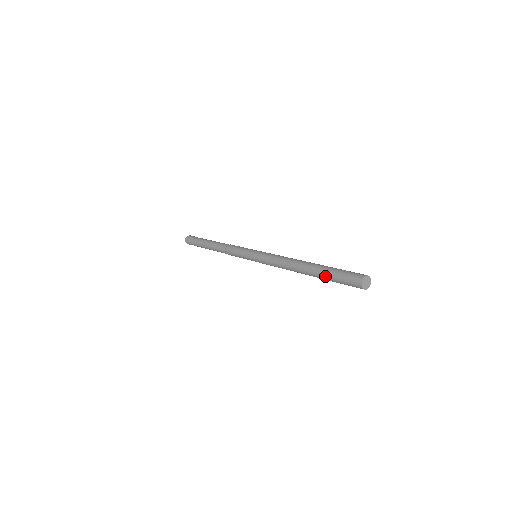
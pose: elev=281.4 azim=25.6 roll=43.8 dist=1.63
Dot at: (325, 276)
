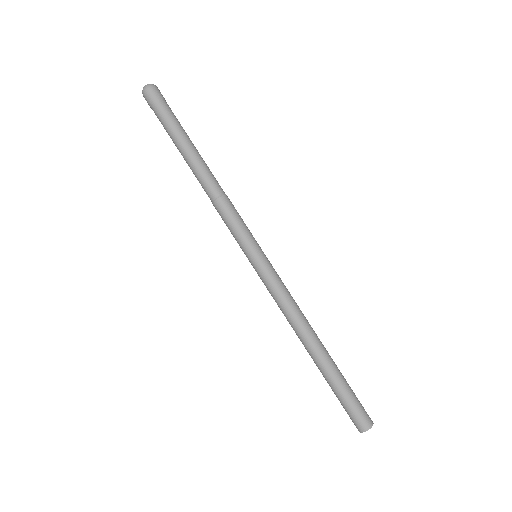
Dot at: (332, 385)
